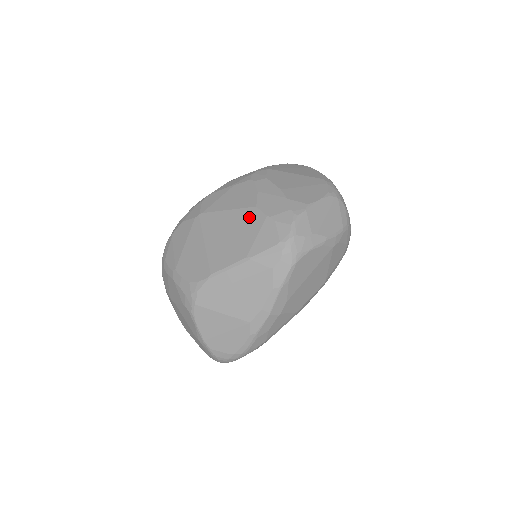
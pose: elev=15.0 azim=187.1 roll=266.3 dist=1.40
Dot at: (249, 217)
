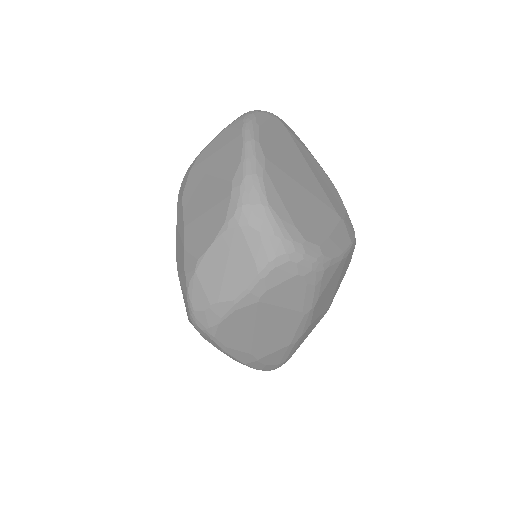
Dot at: occluded
